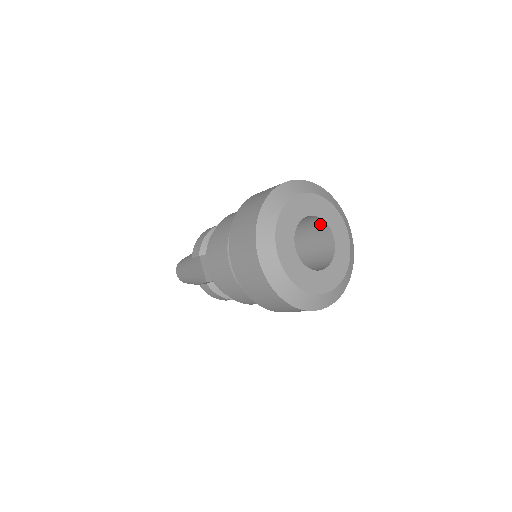
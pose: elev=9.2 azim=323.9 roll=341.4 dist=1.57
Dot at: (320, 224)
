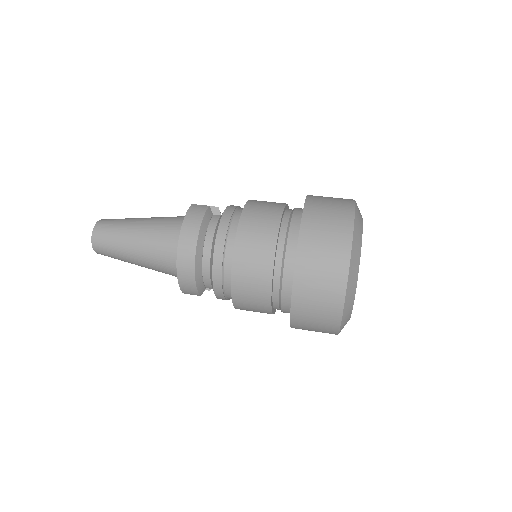
Dot at: occluded
